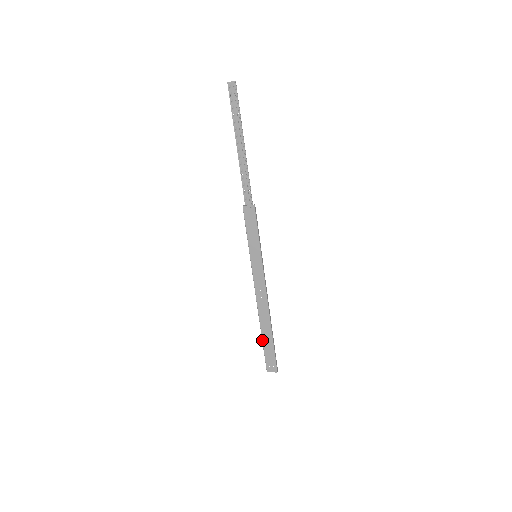
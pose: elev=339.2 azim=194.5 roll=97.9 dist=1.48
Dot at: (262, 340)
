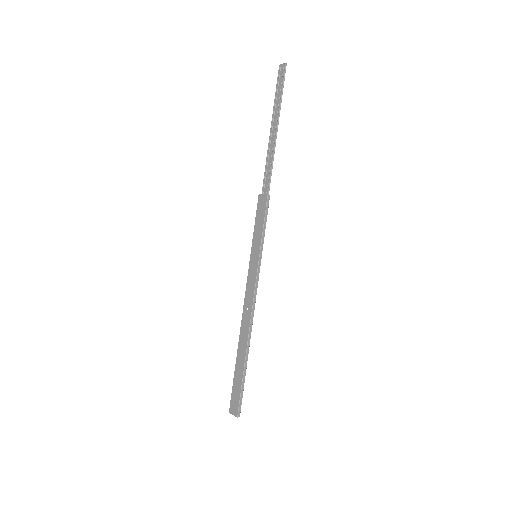
Dot at: (235, 366)
